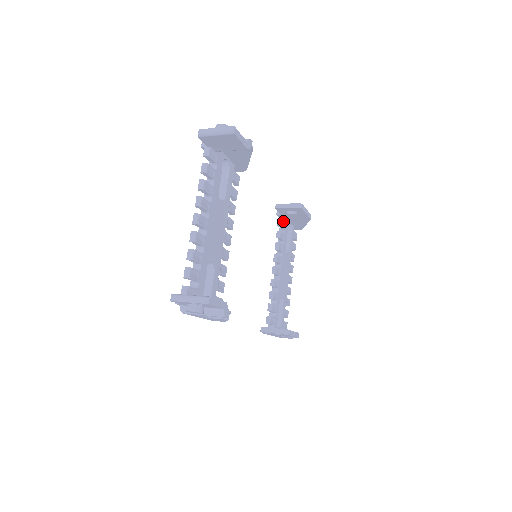
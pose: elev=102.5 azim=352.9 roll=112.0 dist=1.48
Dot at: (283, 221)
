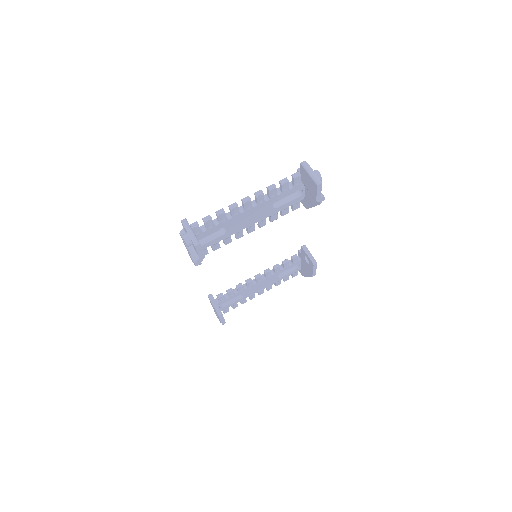
Dot at: (297, 258)
